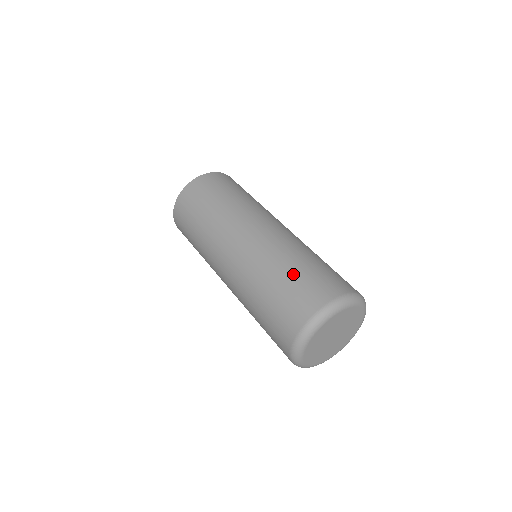
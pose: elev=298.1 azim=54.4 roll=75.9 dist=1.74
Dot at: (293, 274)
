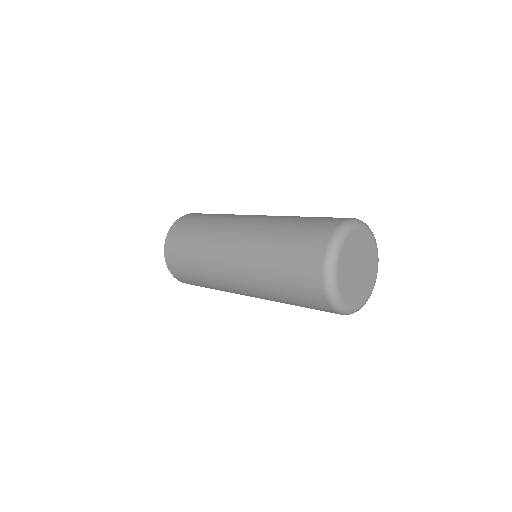
Dot at: (308, 217)
